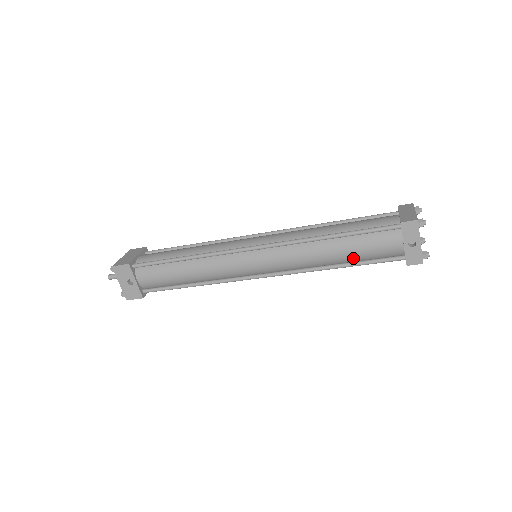
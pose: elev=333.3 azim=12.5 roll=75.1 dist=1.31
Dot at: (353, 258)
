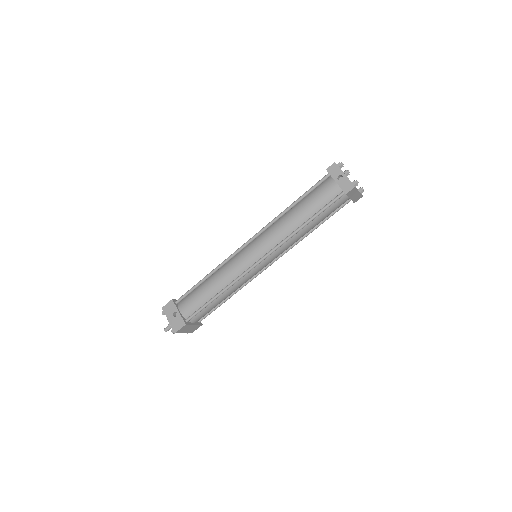
Dot at: (312, 212)
